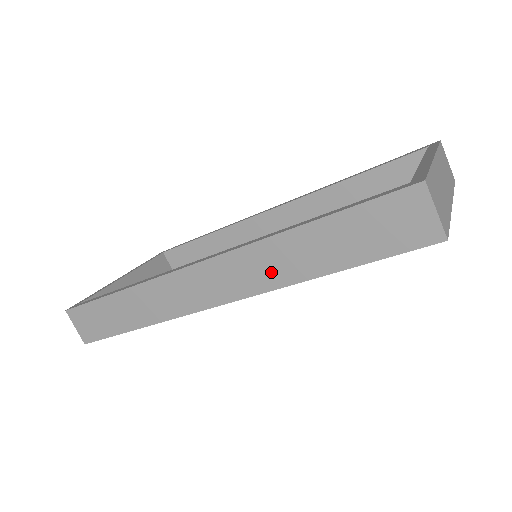
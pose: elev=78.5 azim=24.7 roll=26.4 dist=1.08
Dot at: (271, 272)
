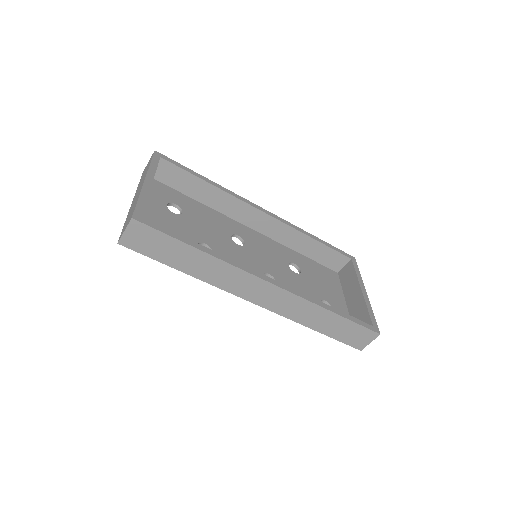
Dot at: (296, 313)
